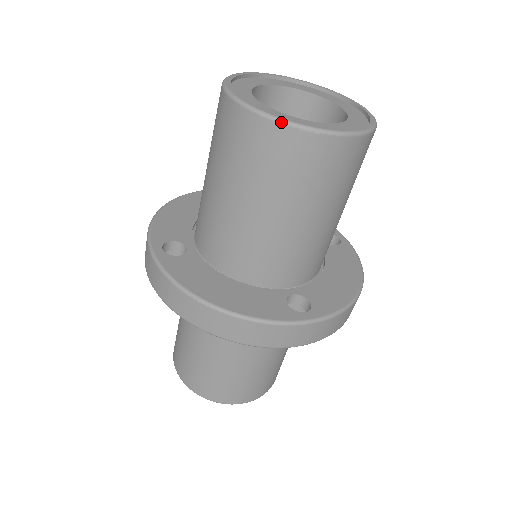
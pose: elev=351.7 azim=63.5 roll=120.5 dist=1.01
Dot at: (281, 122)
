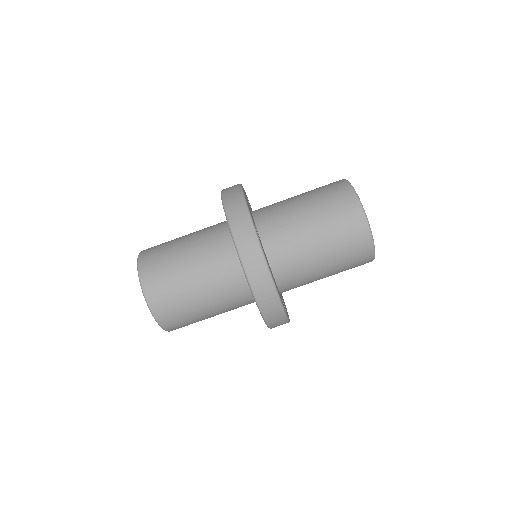
Dot at: (373, 240)
